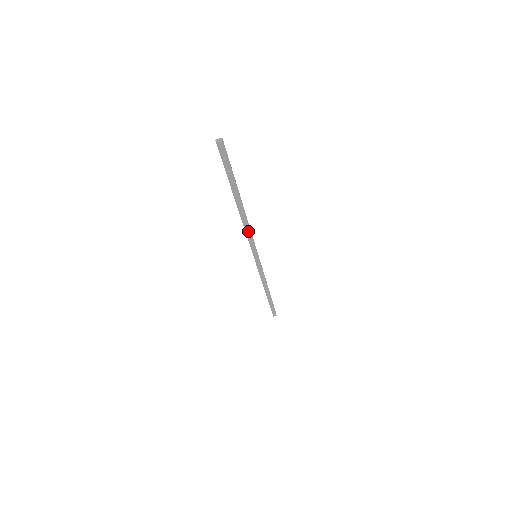
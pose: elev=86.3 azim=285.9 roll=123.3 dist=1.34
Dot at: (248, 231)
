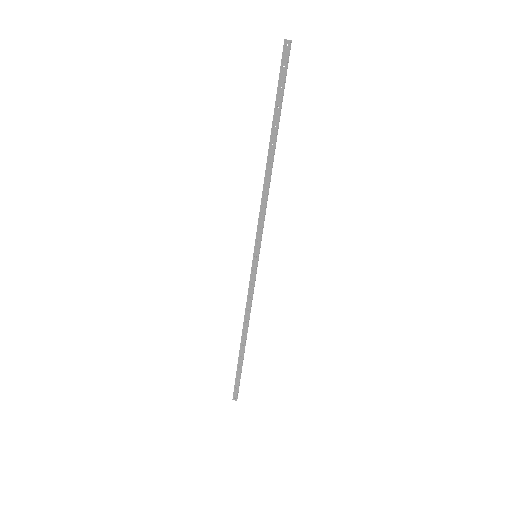
Dot at: (264, 201)
